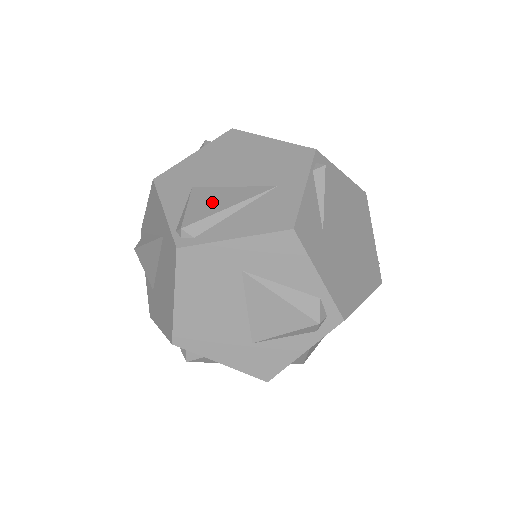
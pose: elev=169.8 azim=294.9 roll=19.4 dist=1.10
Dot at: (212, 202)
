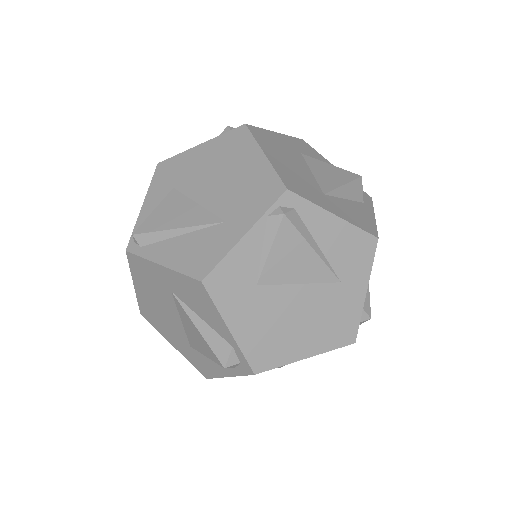
Dot at: (170, 215)
